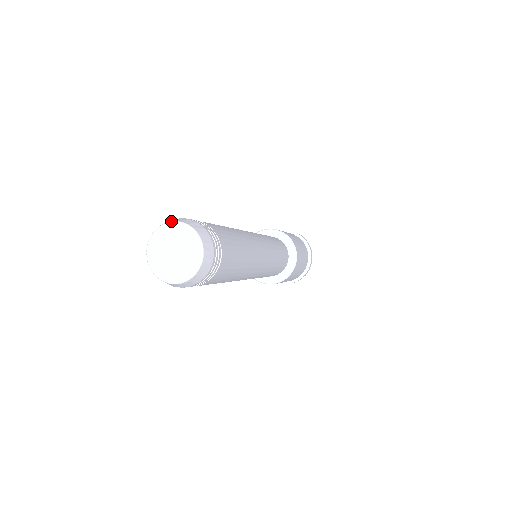
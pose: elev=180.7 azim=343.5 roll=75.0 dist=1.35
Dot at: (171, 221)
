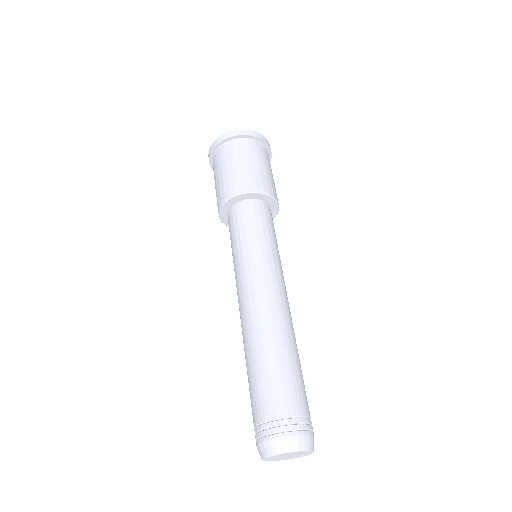
Dot at: (308, 451)
